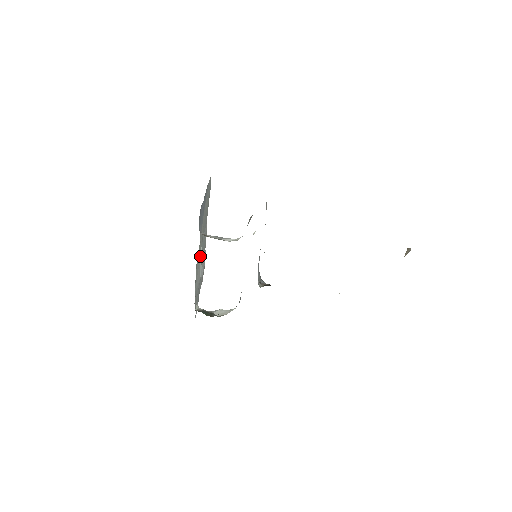
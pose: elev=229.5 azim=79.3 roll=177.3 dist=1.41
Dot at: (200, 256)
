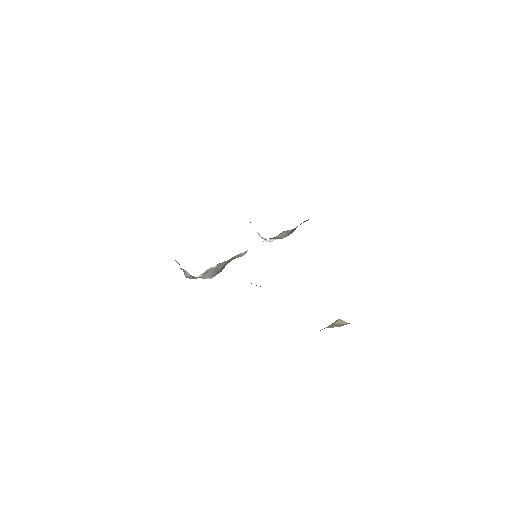
Dot at: occluded
